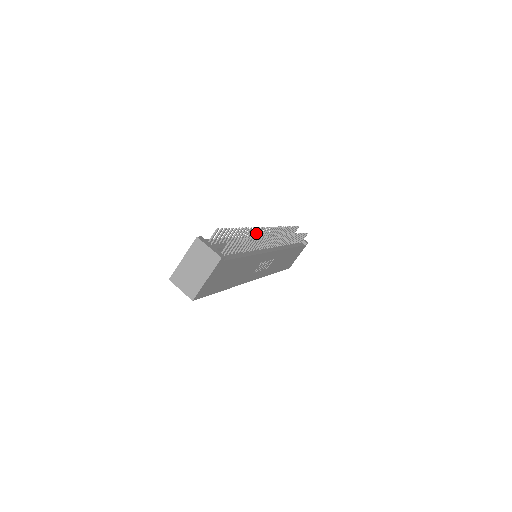
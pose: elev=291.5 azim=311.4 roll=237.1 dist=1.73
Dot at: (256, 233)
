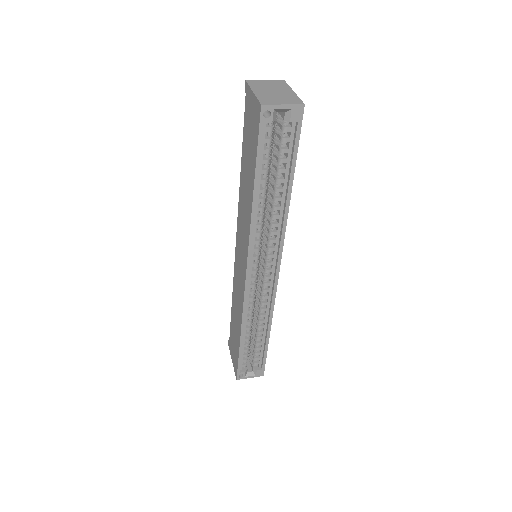
Dot at: occluded
